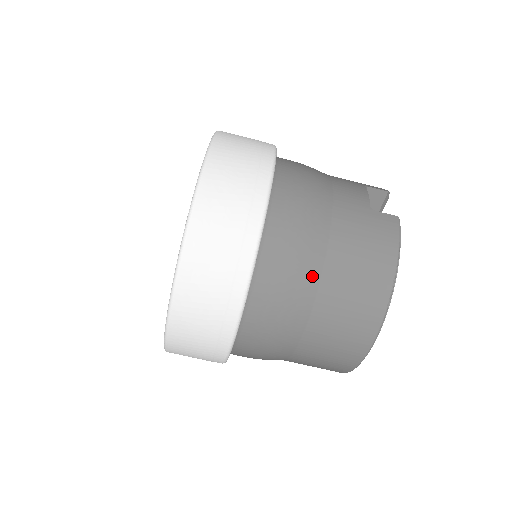
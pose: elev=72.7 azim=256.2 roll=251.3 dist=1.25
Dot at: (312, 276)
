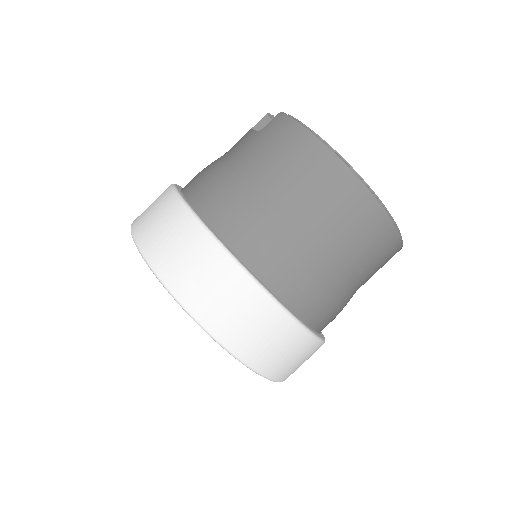
Dot at: (271, 208)
